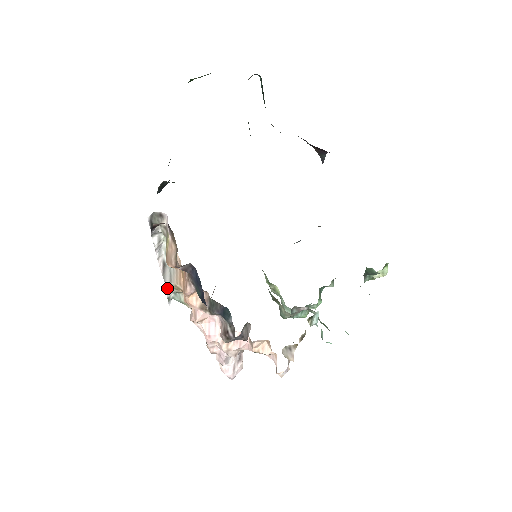
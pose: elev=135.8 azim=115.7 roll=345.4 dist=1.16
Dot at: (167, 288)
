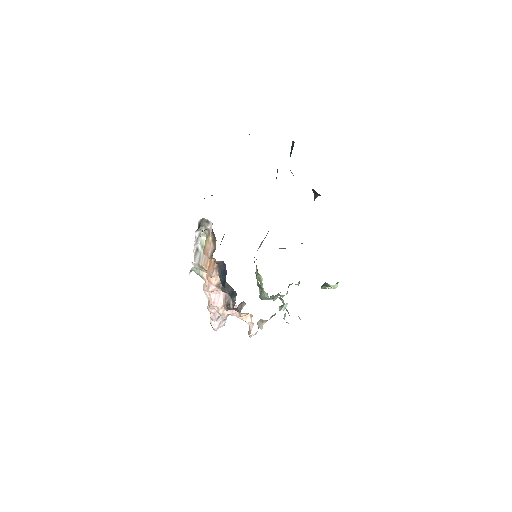
Dot at: (193, 264)
